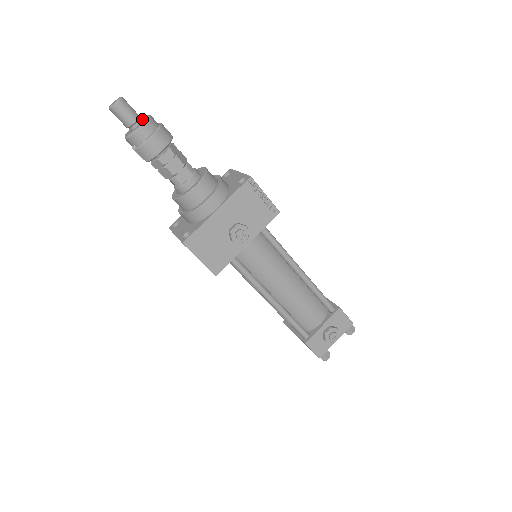
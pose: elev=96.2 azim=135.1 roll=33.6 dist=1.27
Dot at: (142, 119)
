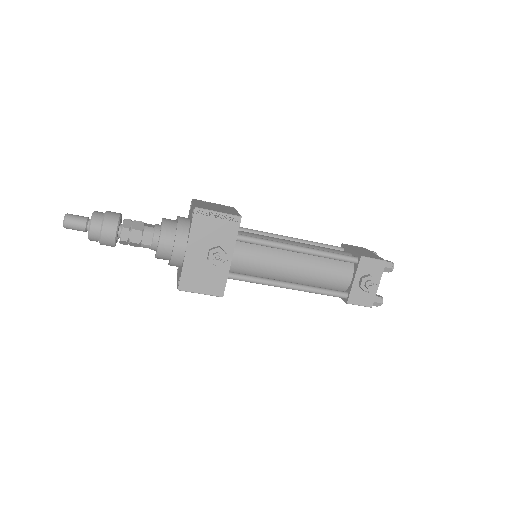
Dot at: occluded
